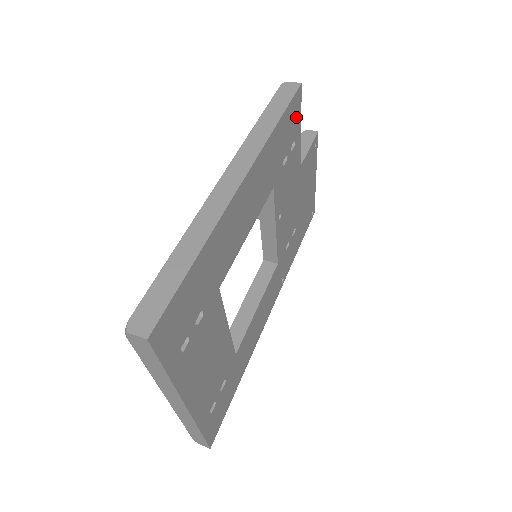
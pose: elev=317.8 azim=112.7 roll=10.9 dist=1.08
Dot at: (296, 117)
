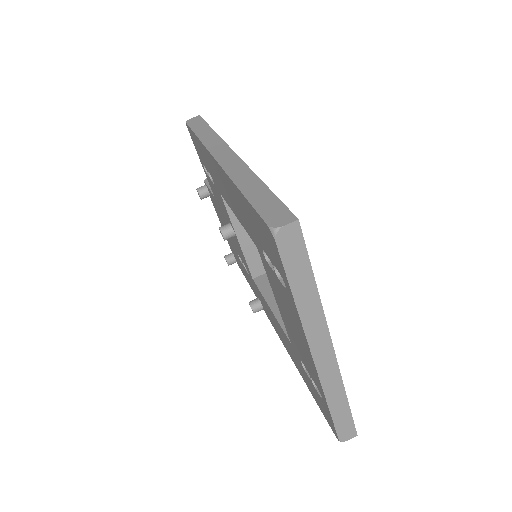
Dot at: occluded
